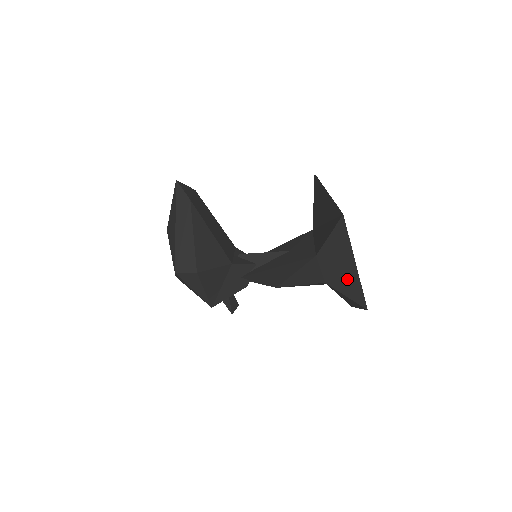
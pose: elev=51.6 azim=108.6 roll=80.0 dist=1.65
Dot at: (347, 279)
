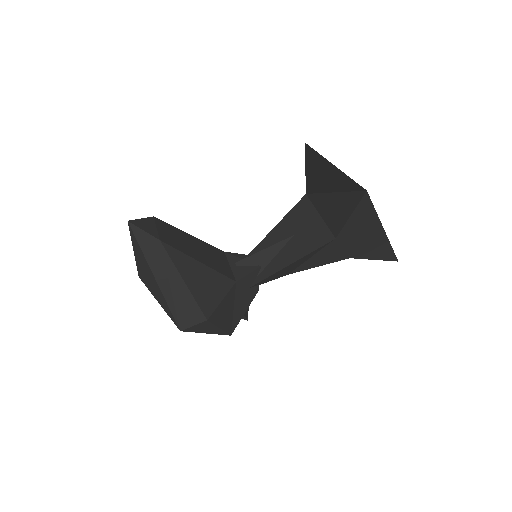
Dot at: (374, 246)
